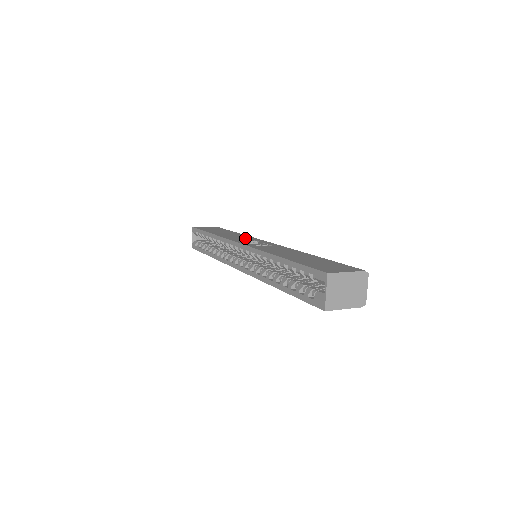
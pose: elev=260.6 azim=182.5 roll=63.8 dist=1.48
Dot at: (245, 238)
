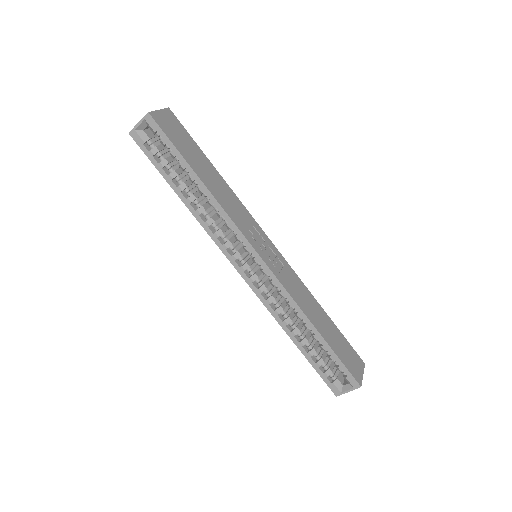
Dot at: (246, 219)
